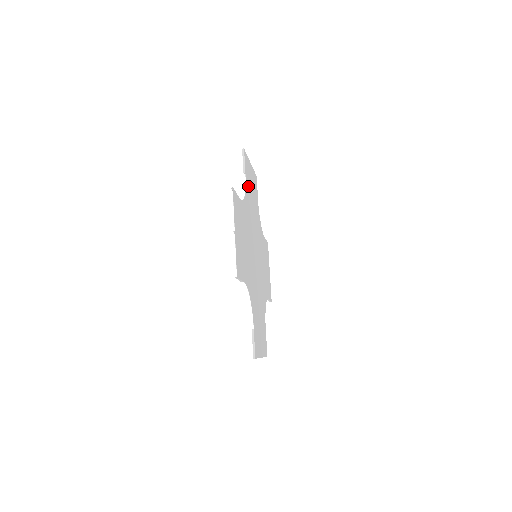
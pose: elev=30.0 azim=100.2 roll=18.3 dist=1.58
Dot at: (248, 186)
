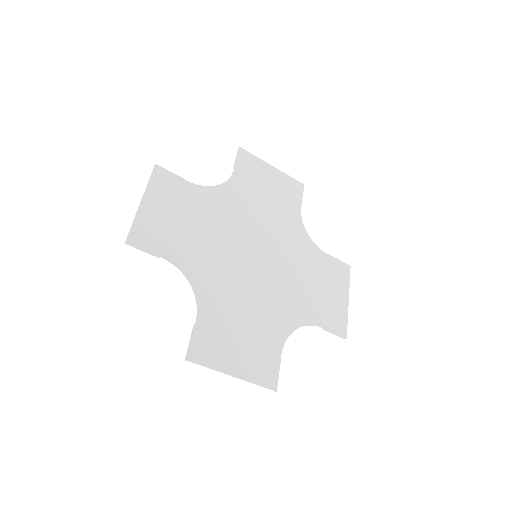
Dot at: (245, 182)
